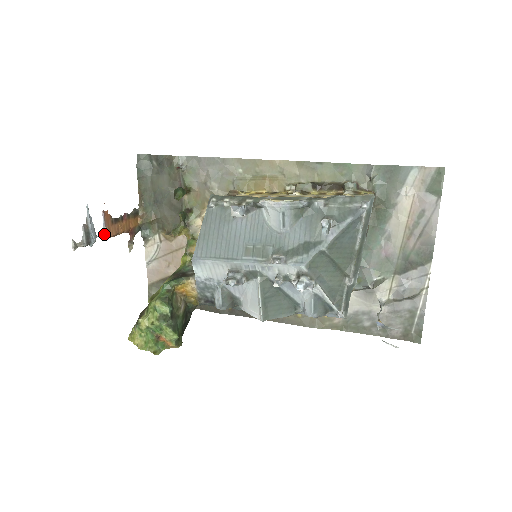
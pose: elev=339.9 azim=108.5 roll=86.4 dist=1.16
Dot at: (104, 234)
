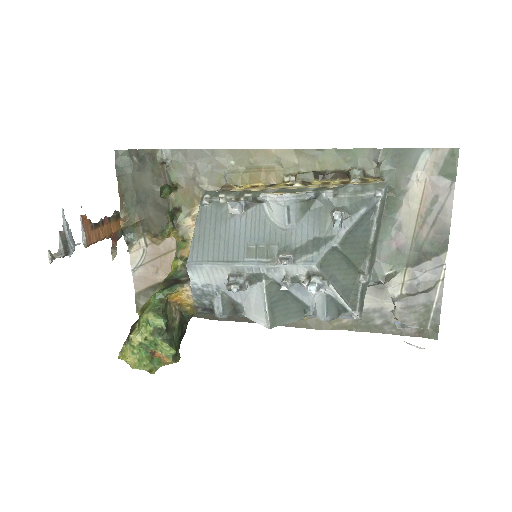
Dot at: (84, 241)
